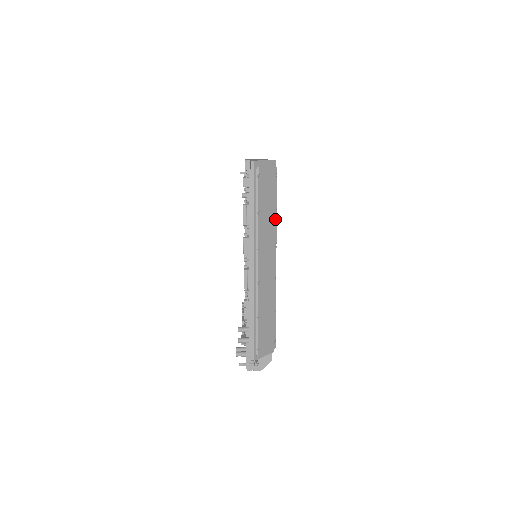
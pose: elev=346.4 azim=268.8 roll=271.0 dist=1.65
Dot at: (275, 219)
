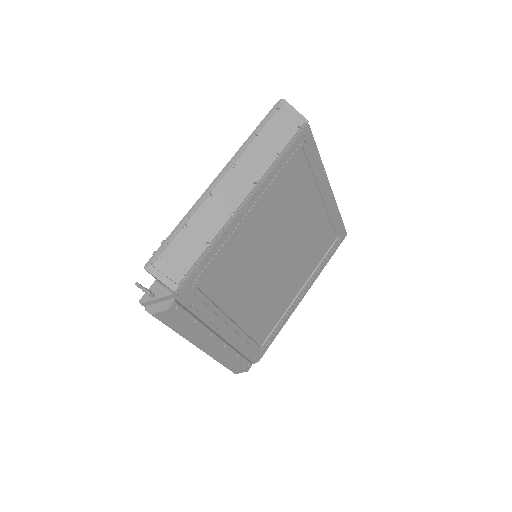
Dot at: (271, 161)
